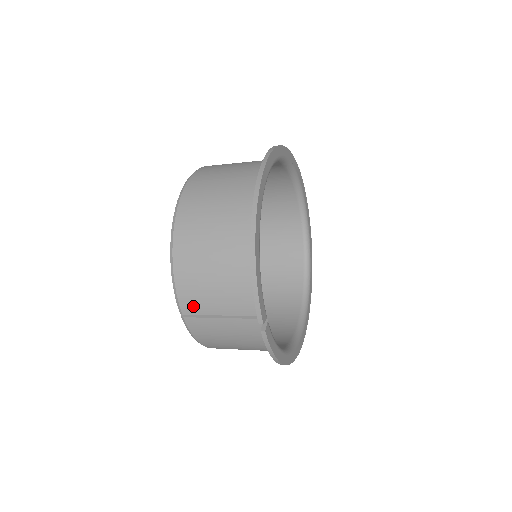
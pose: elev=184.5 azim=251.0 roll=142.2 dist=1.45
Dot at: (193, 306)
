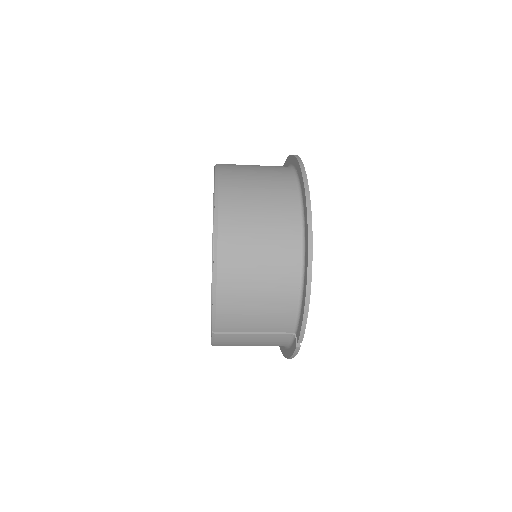
Dot at: (230, 326)
